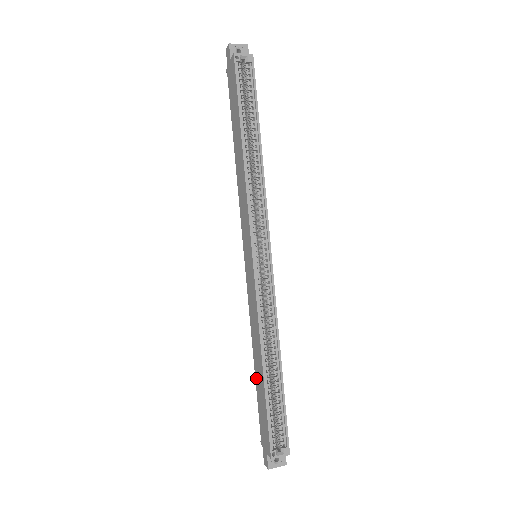
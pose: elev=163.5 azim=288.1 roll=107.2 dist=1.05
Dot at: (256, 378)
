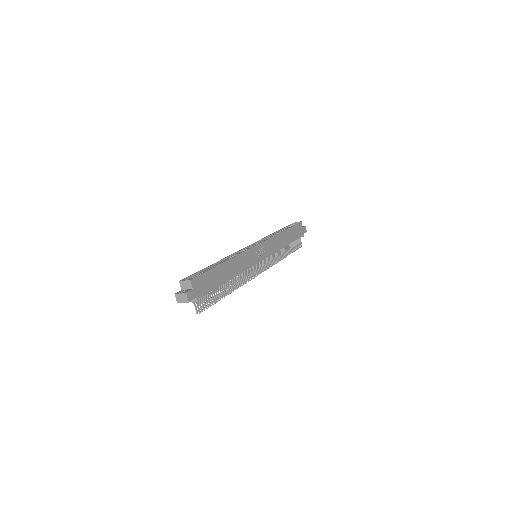
Dot at: occluded
